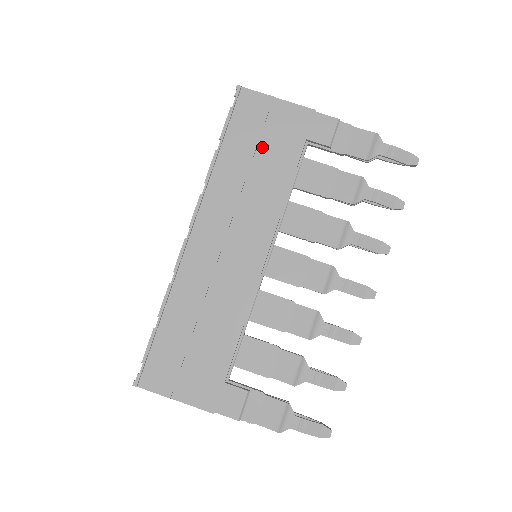
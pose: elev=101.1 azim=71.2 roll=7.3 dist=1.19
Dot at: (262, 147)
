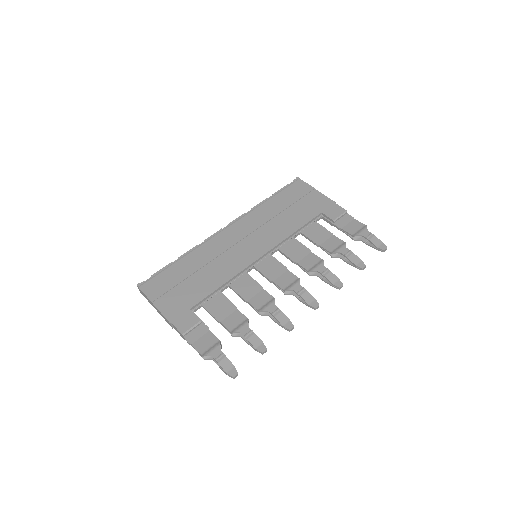
Dot at: (294, 207)
